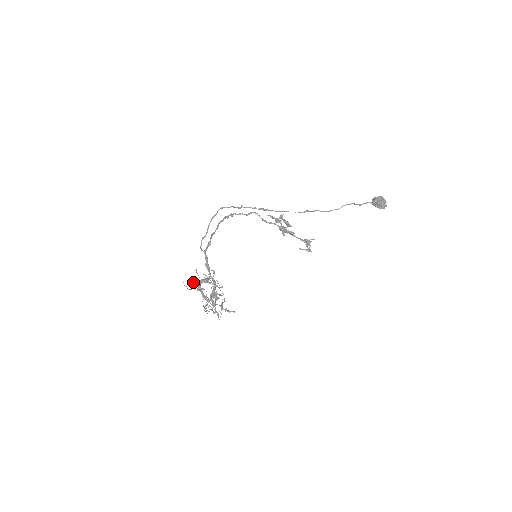
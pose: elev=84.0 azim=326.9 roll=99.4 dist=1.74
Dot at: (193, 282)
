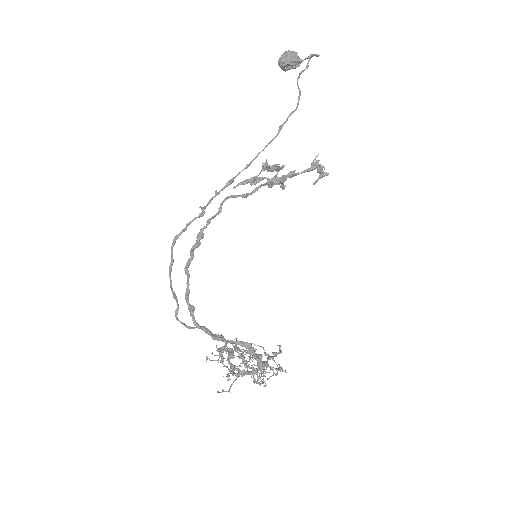
Dot at: (227, 375)
